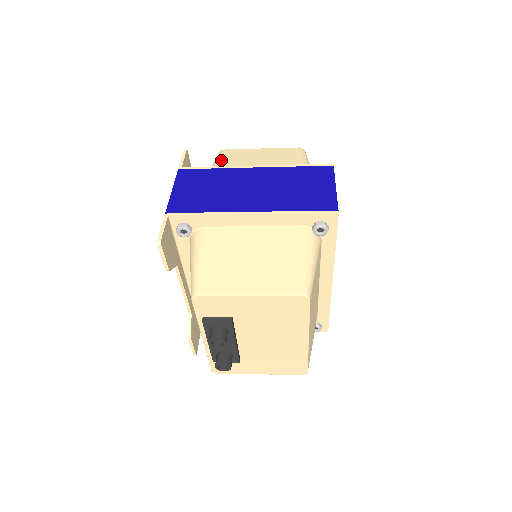
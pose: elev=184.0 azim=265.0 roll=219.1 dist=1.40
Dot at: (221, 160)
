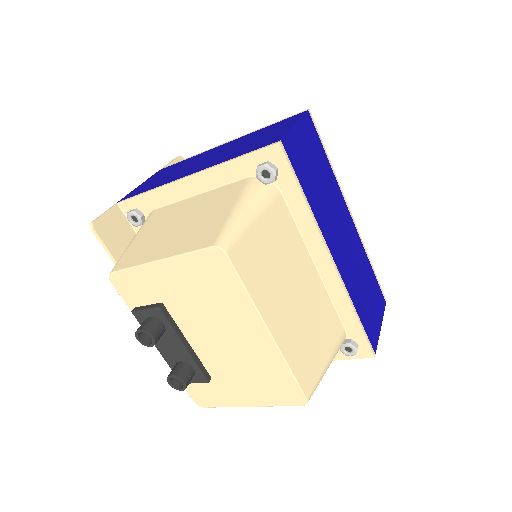
Dot at: occluded
